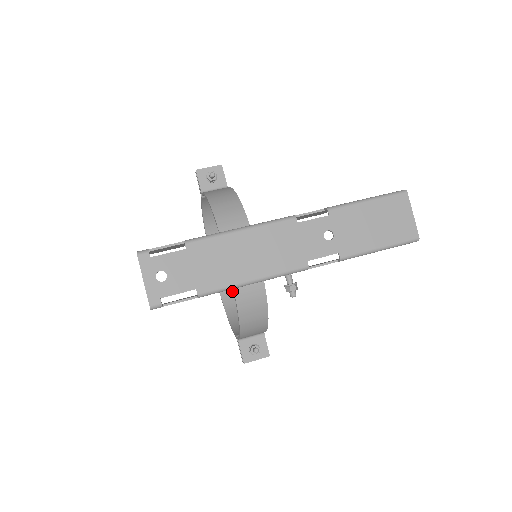
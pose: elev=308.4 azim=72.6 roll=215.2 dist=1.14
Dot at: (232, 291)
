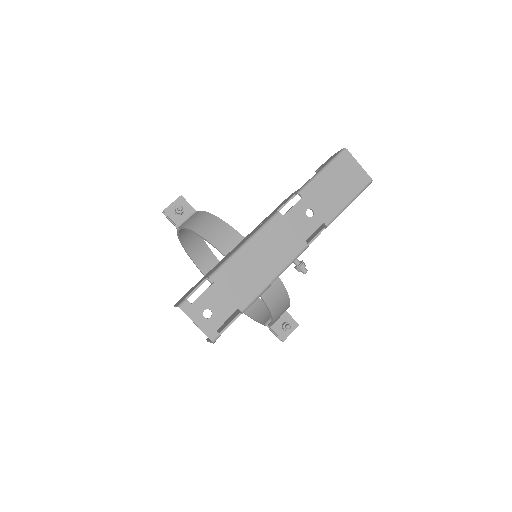
Dot at: occluded
